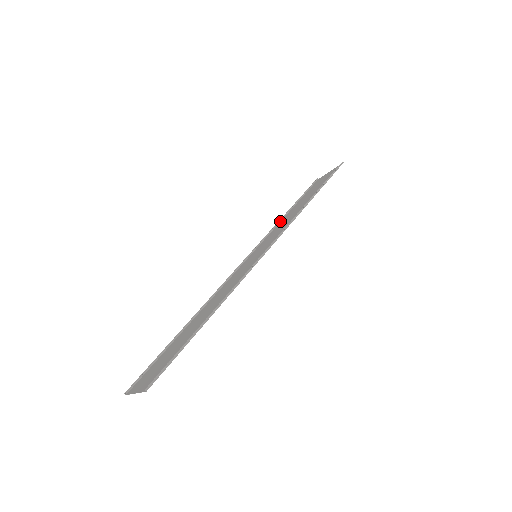
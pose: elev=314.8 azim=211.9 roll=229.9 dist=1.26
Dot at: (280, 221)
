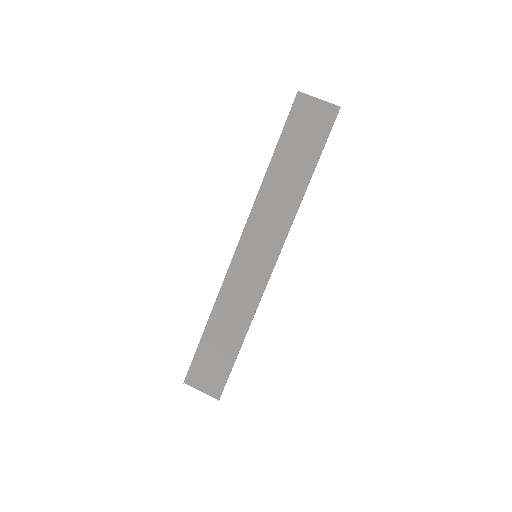
Dot at: (263, 181)
